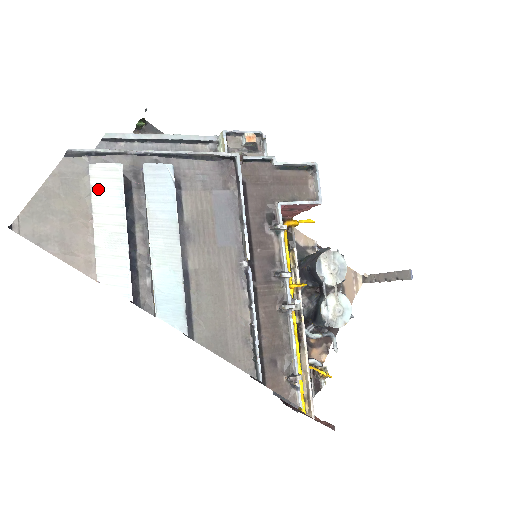
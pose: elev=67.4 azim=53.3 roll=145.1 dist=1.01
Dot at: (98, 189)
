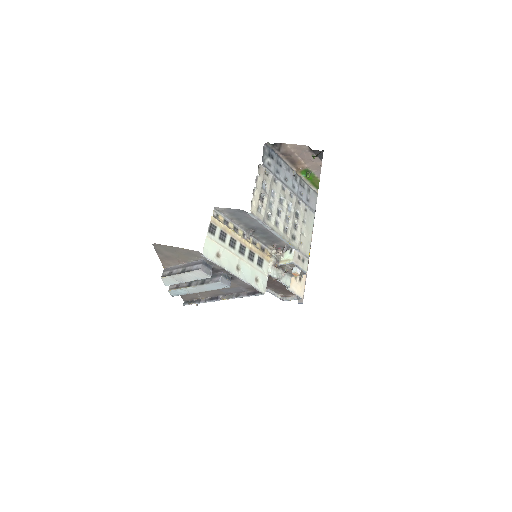
Dot at: (193, 273)
